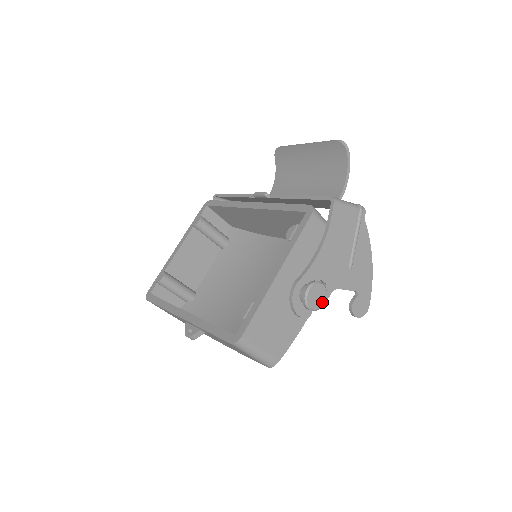
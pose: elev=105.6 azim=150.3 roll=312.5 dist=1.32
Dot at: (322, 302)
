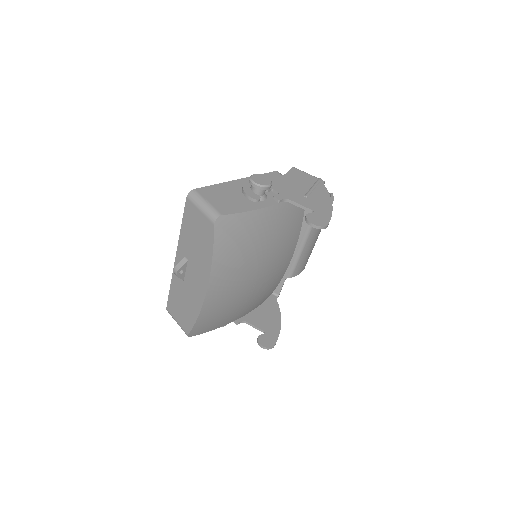
Dot at: (265, 184)
